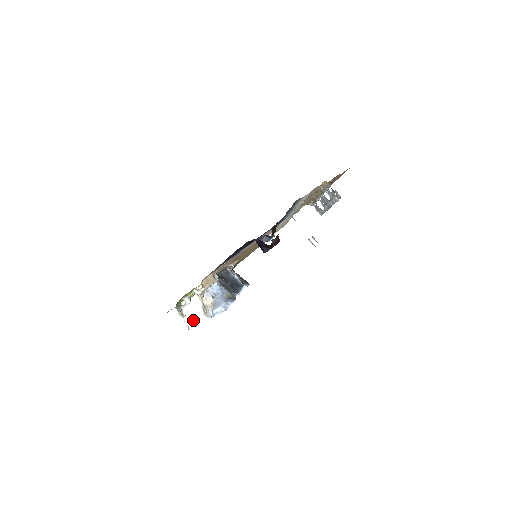
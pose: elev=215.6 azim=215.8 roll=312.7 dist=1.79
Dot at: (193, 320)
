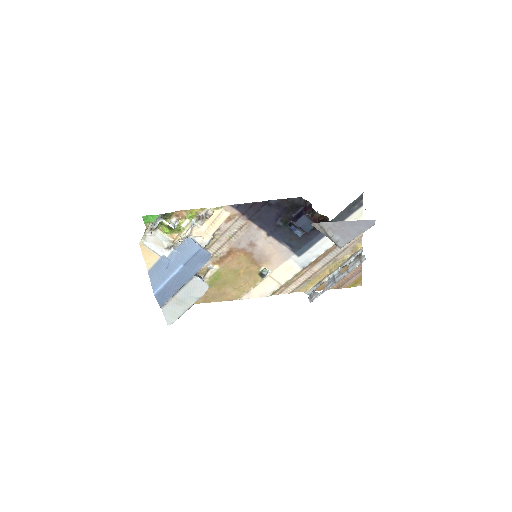
Dot at: (153, 241)
